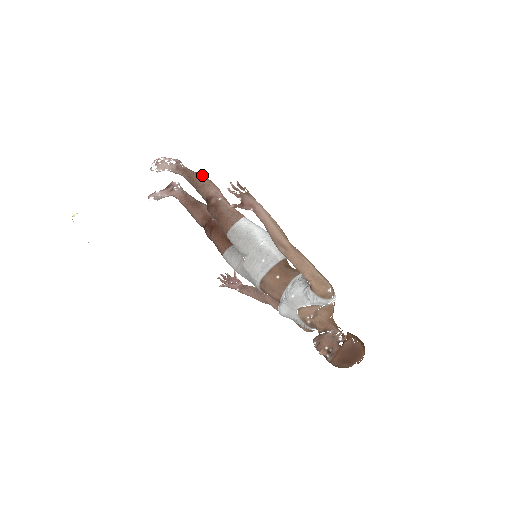
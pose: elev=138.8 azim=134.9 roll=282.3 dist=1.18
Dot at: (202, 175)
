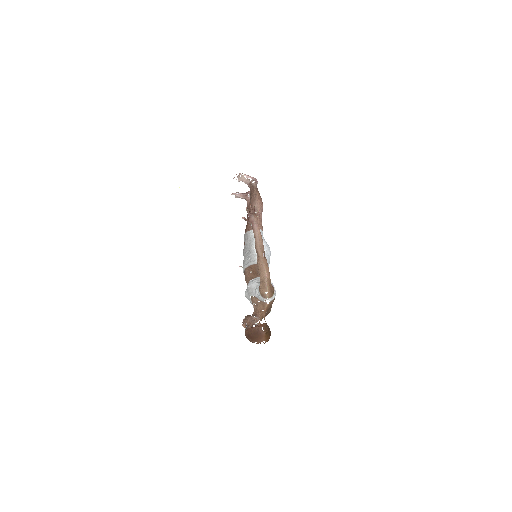
Dot at: (259, 194)
